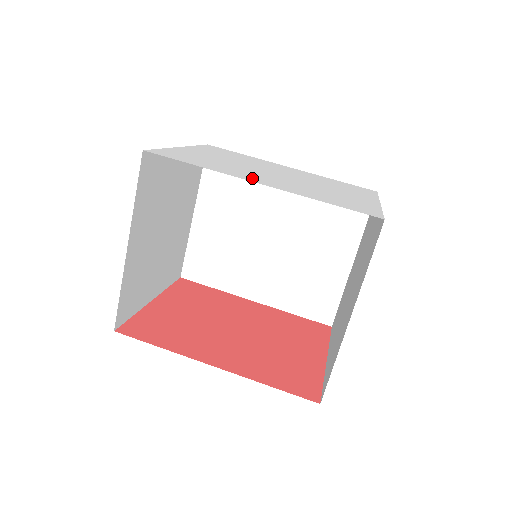
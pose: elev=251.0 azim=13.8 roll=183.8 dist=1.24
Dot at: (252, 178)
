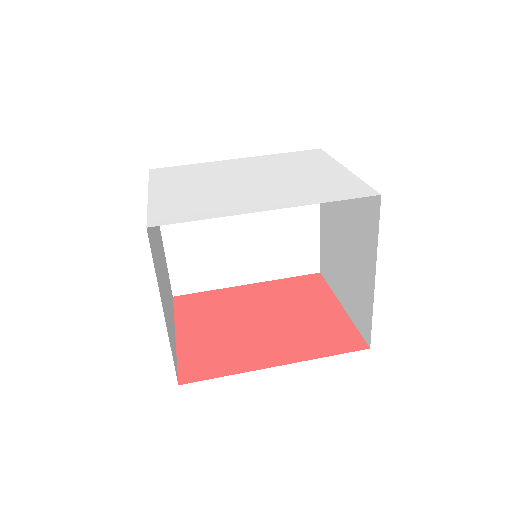
Dot at: (254, 205)
